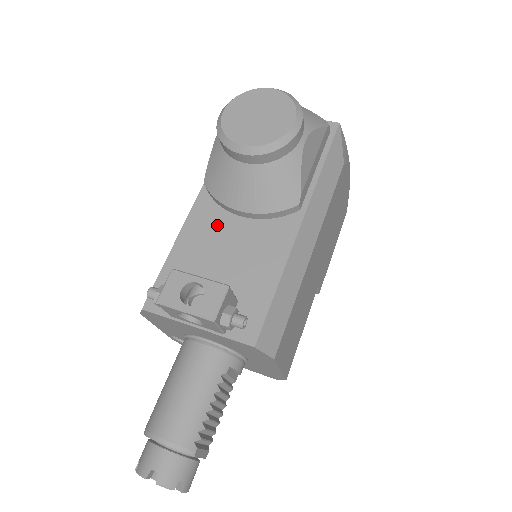
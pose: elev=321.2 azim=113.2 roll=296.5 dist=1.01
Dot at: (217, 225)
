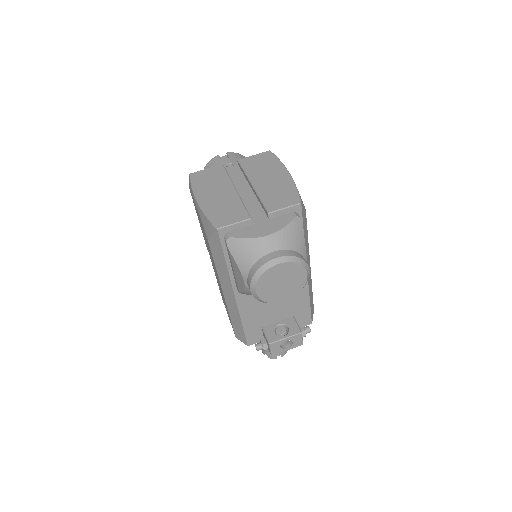
Dot at: occluded
